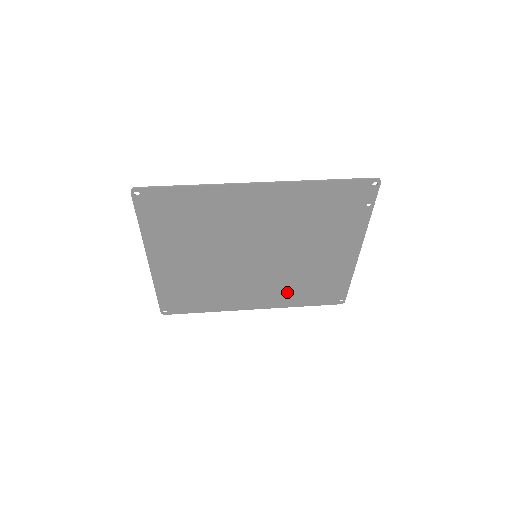
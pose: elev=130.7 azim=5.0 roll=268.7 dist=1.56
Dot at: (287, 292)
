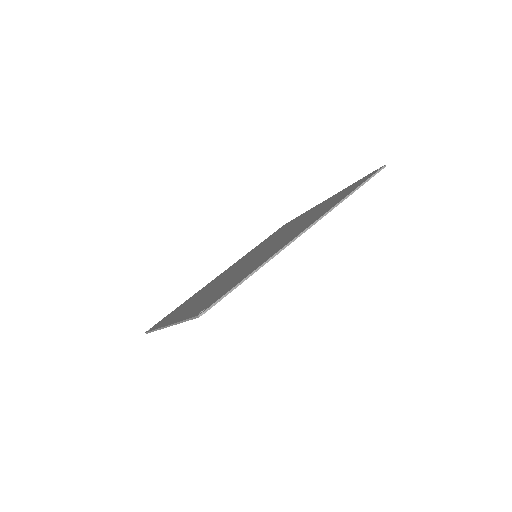
Dot at: occluded
